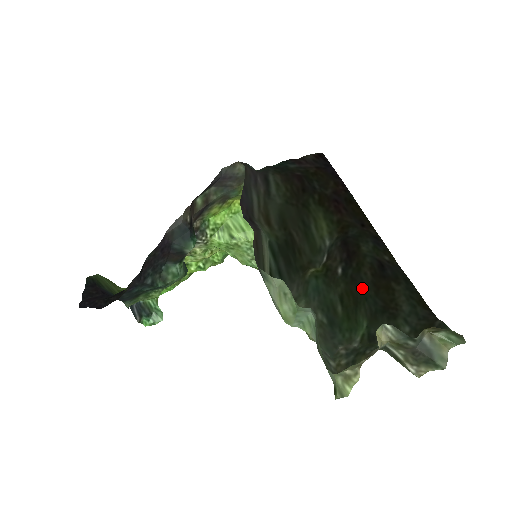
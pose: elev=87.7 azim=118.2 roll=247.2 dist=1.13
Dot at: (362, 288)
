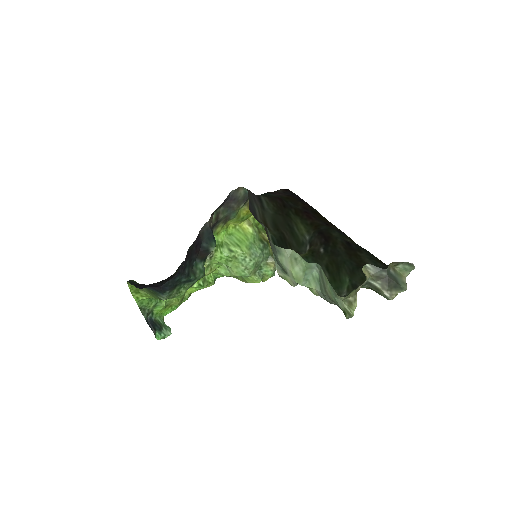
Dot at: (340, 256)
